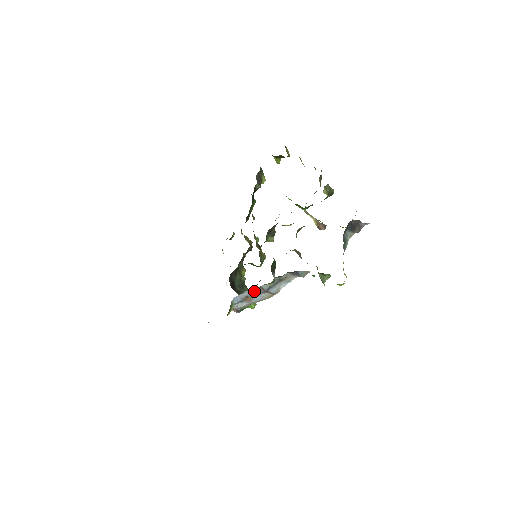
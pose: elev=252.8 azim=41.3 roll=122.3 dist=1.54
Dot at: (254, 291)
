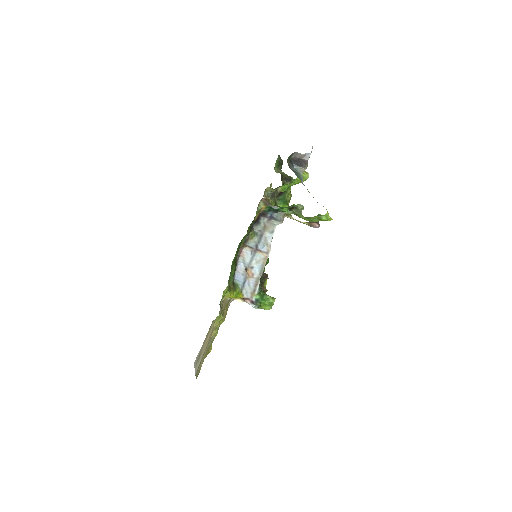
Dot at: (246, 255)
